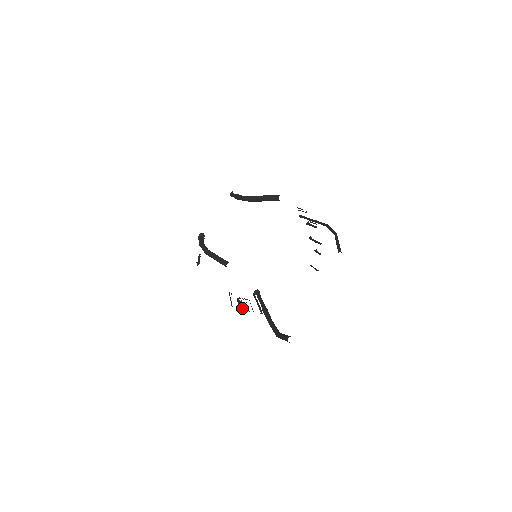
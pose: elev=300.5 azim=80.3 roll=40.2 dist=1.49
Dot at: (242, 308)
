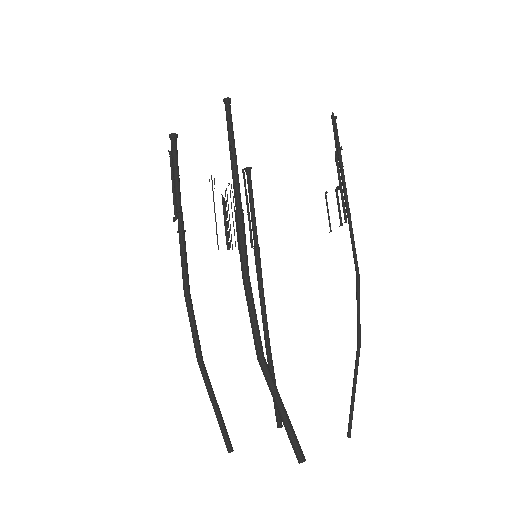
Dot at: occluded
